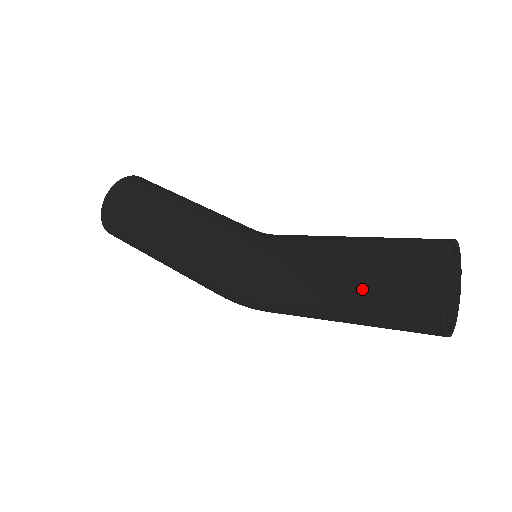
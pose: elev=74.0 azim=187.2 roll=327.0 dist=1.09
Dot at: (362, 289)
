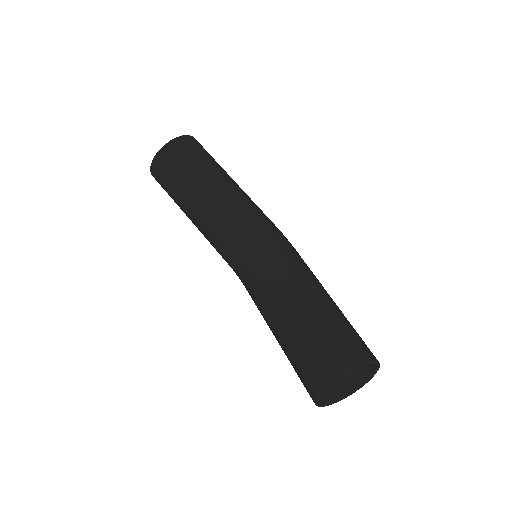
Dot at: occluded
